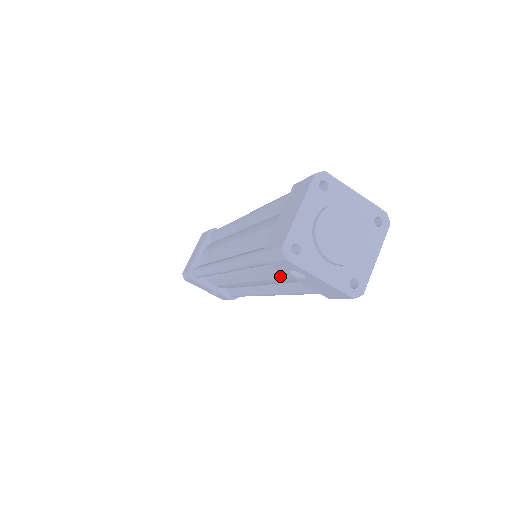
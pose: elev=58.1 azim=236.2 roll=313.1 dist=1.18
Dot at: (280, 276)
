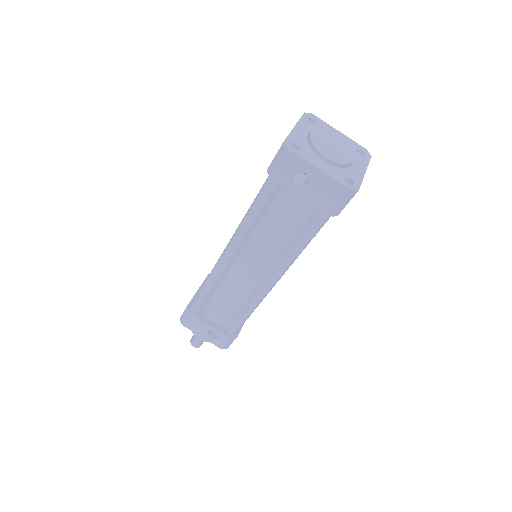
Dot at: (282, 217)
